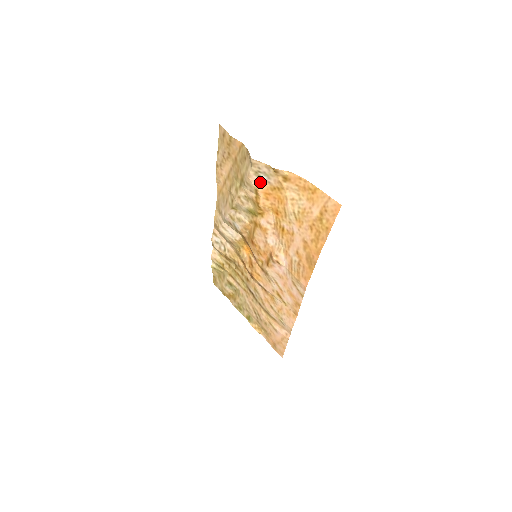
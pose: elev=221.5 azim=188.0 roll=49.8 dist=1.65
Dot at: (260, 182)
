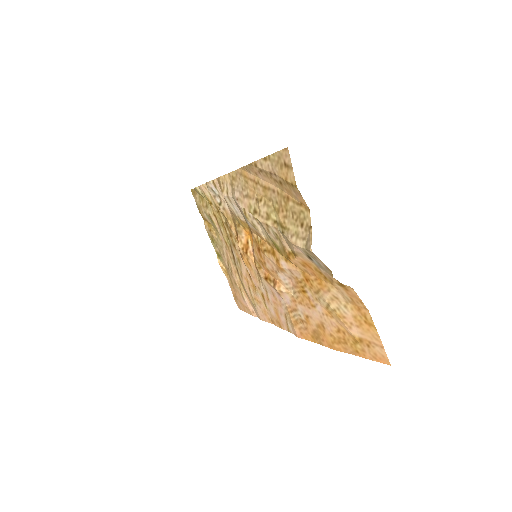
Dot at: (306, 256)
